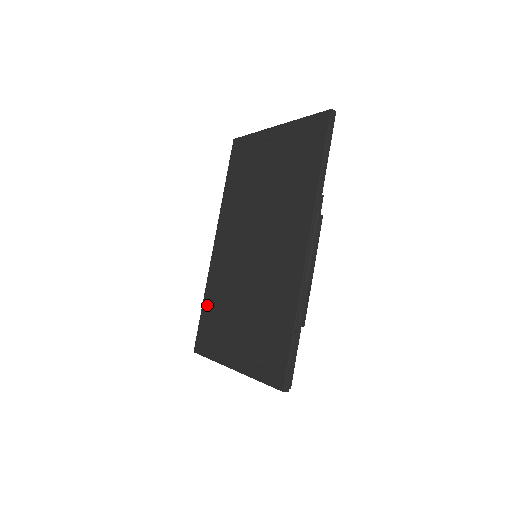
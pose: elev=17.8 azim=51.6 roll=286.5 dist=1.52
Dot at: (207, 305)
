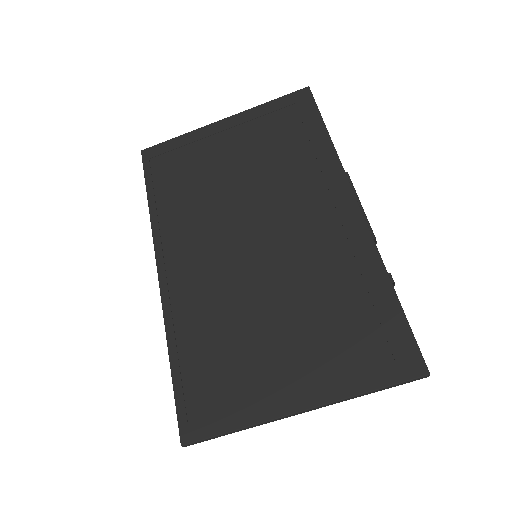
Dot at: (183, 357)
